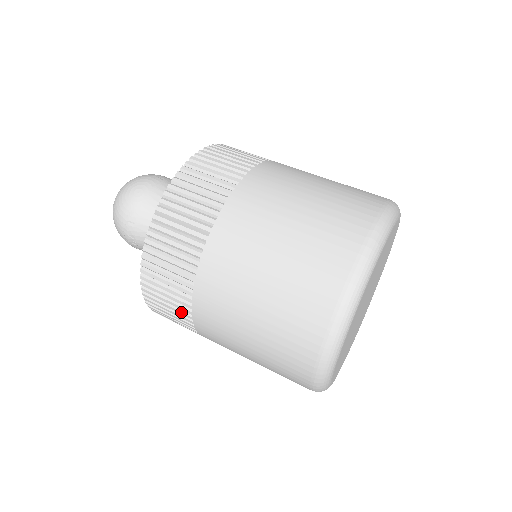
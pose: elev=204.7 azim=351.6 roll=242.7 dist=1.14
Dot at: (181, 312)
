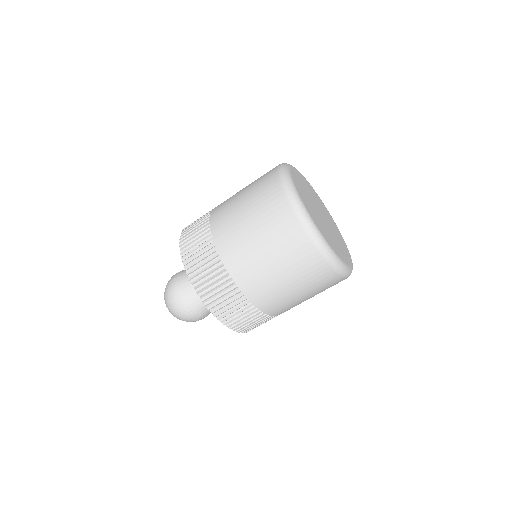
Dot at: (260, 318)
